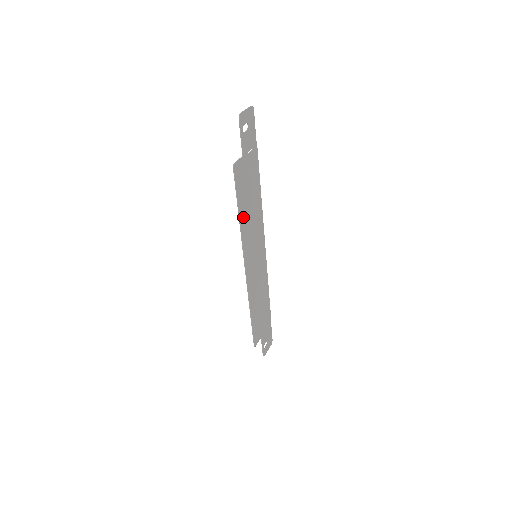
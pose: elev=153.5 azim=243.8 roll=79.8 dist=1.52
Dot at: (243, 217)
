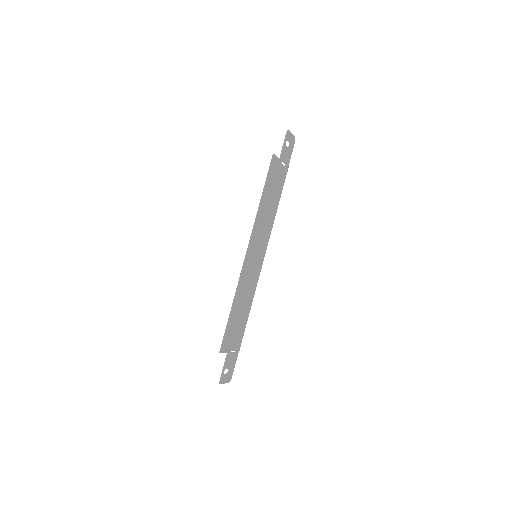
Dot at: (263, 204)
